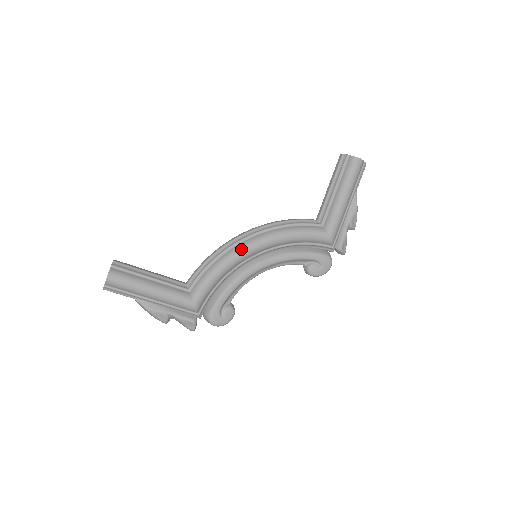
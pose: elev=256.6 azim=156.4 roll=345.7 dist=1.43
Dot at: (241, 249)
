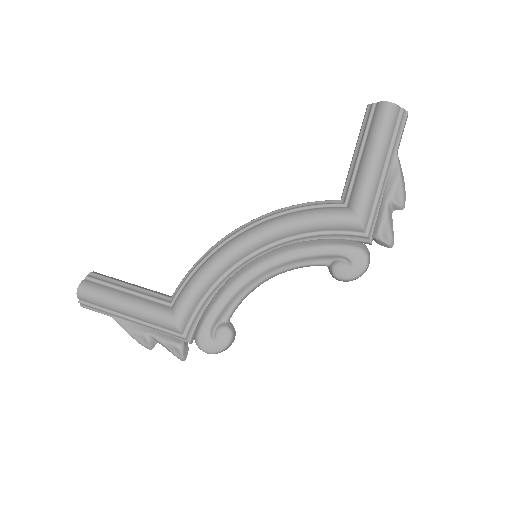
Dot at: (230, 246)
